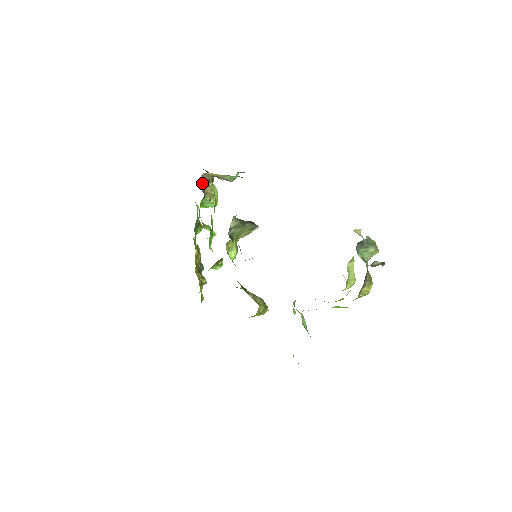
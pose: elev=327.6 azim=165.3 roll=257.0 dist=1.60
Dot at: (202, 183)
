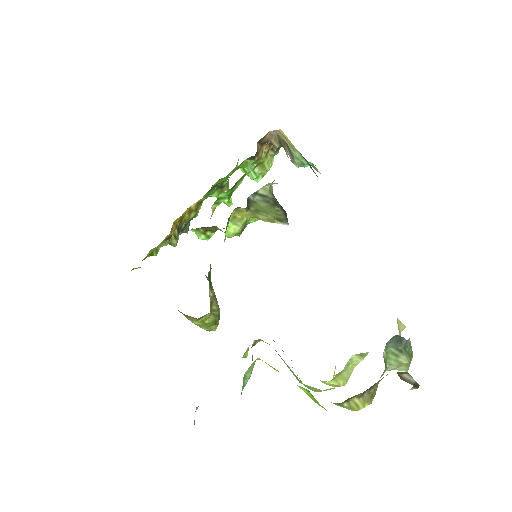
Dot at: (264, 142)
